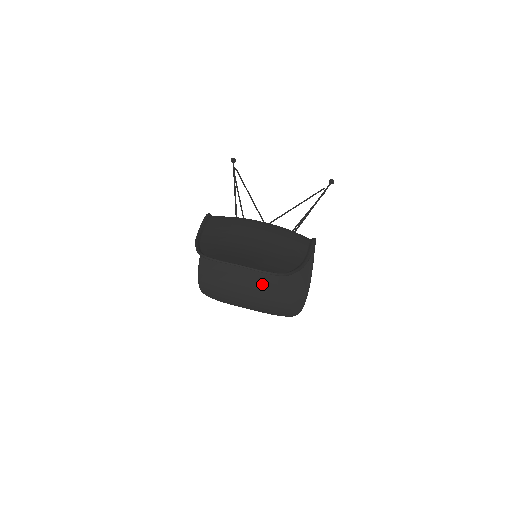
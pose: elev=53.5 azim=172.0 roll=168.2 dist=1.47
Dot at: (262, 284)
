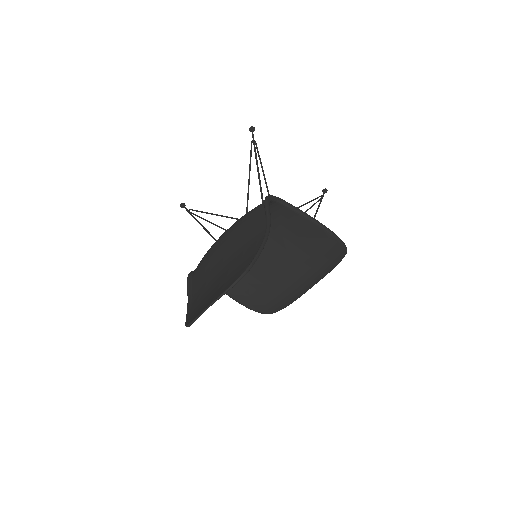
Dot at: (293, 263)
